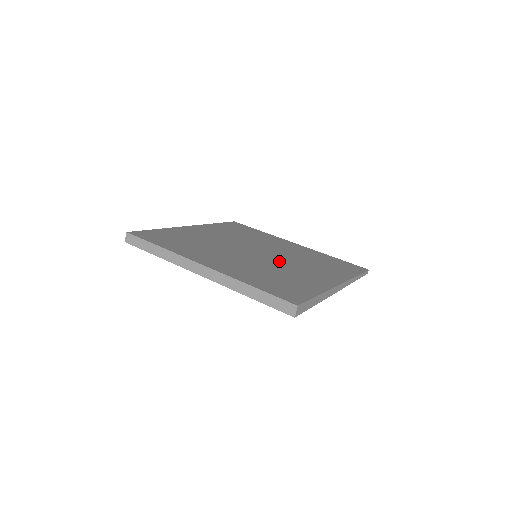
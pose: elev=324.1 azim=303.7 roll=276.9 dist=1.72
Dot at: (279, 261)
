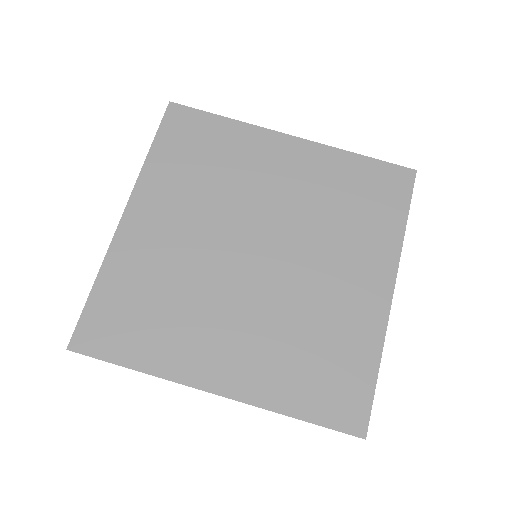
Dot at: (296, 266)
